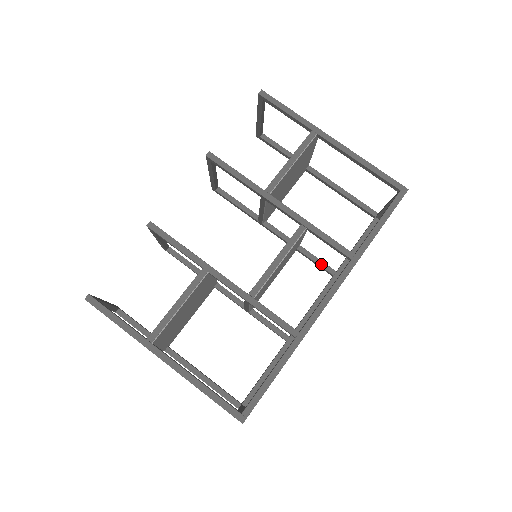
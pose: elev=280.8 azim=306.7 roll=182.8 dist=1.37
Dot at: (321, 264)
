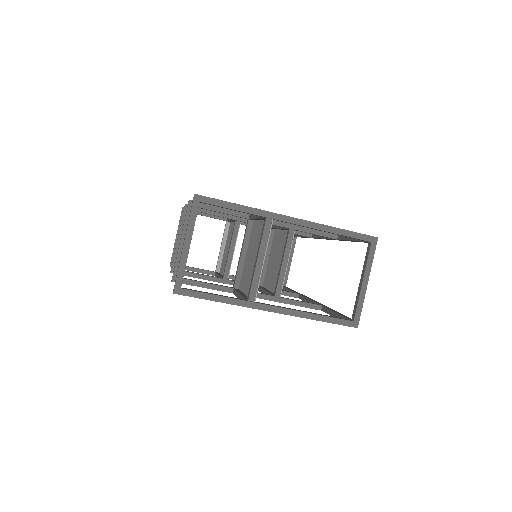
Dot at: occluded
